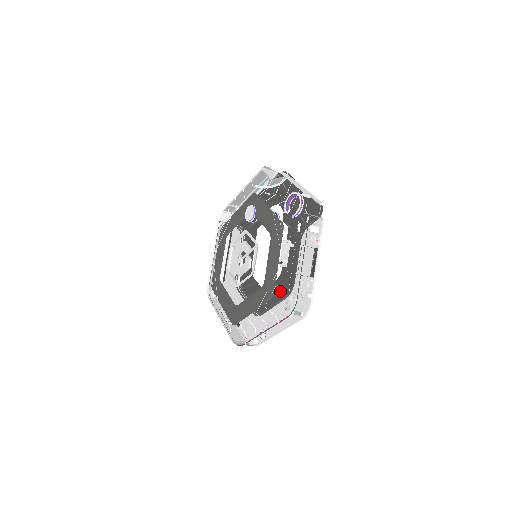
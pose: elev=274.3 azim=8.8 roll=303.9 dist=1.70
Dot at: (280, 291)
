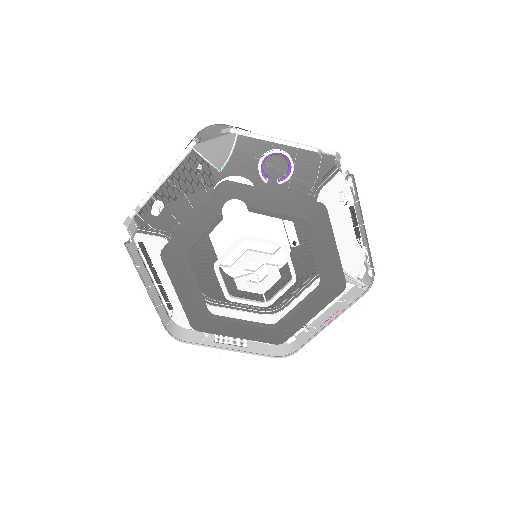
Dot at: (301, 272)
